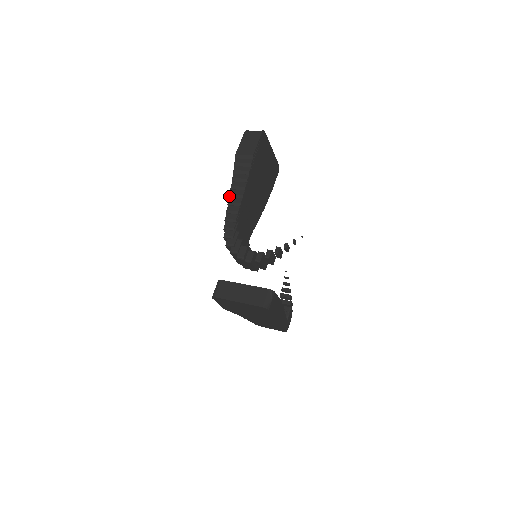
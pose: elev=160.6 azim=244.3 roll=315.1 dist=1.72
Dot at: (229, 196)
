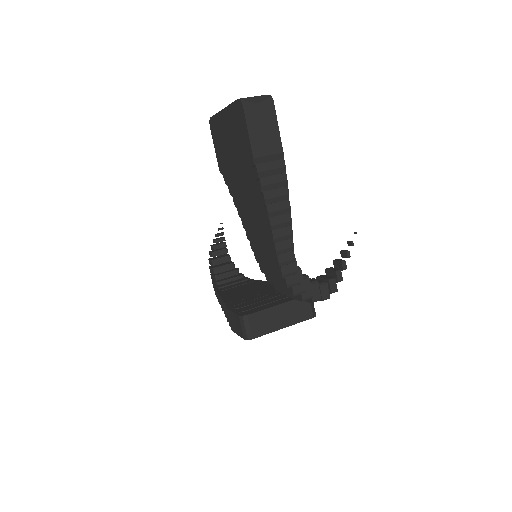
Dot at: (271, 230)
